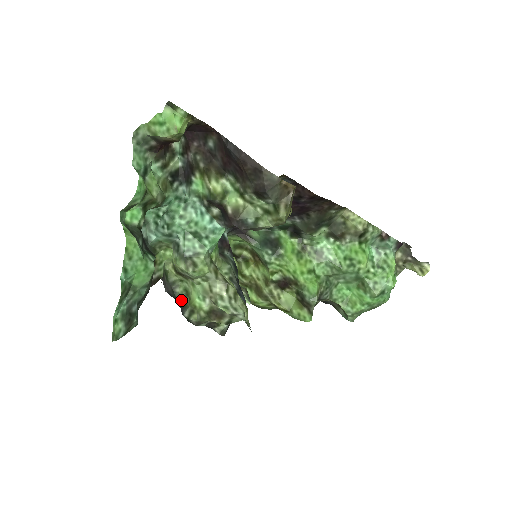
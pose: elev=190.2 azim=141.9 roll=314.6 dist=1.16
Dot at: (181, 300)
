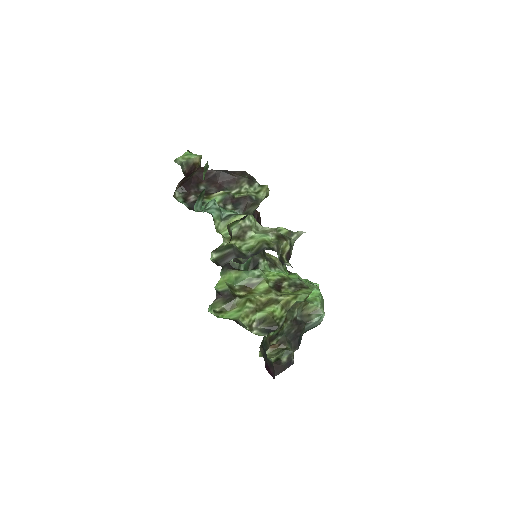
Dot at: (251, 254)
